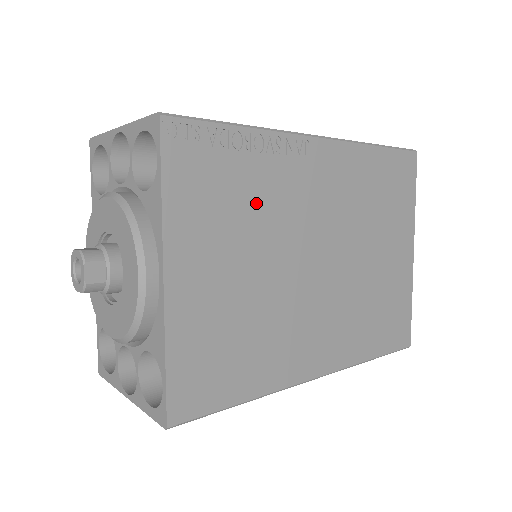
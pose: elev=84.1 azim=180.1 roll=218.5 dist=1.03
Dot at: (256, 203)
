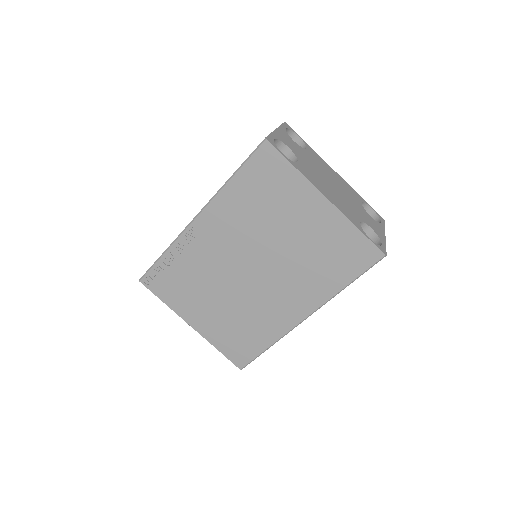
Dot at: (197, 275)
